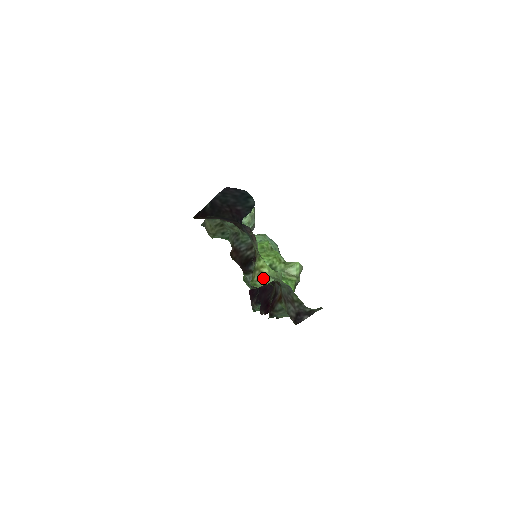
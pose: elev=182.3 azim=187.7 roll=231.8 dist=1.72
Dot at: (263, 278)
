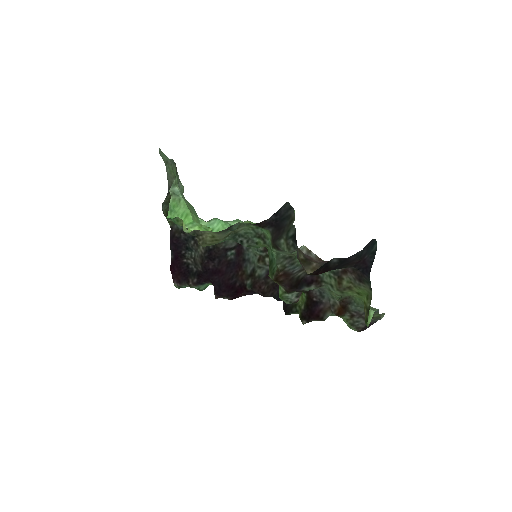
Dot at: occluded
